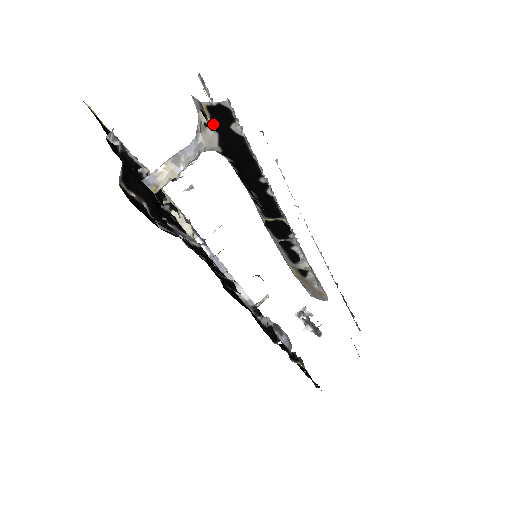
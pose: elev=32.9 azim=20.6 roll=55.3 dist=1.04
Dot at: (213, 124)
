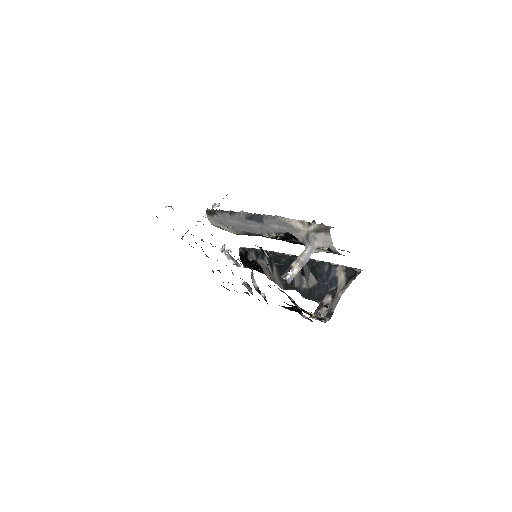
Dot at: (329, 252)
